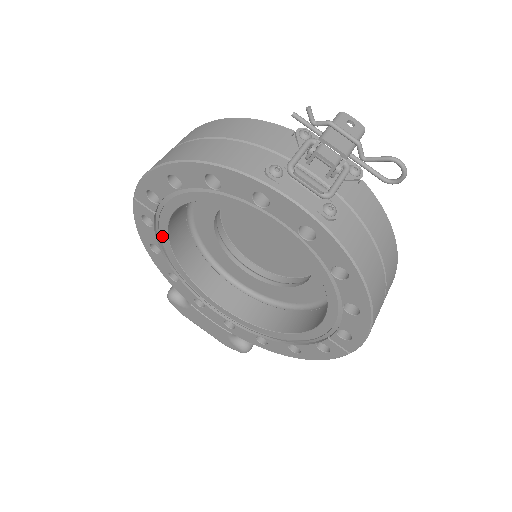
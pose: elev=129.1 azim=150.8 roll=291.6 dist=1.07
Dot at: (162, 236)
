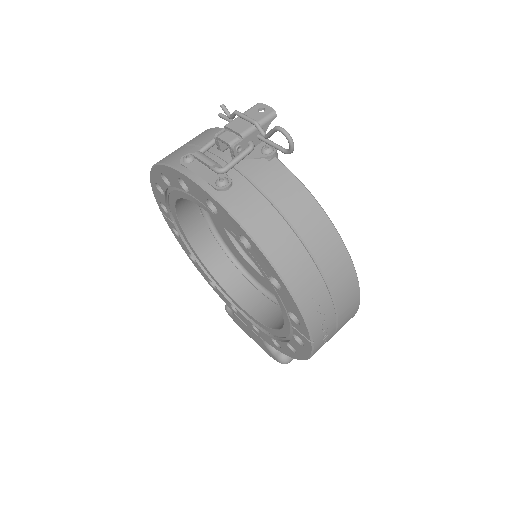
Dot at: (188, 244)
